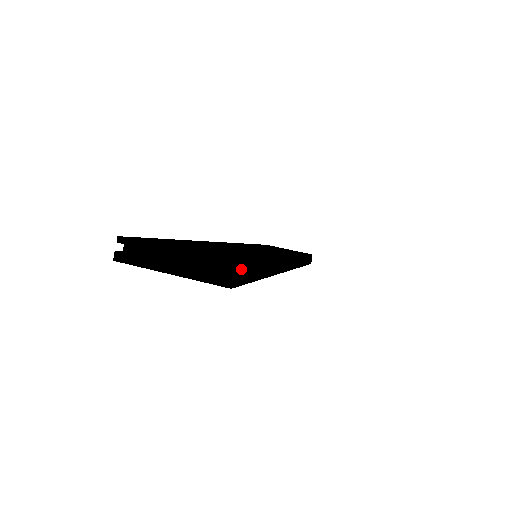
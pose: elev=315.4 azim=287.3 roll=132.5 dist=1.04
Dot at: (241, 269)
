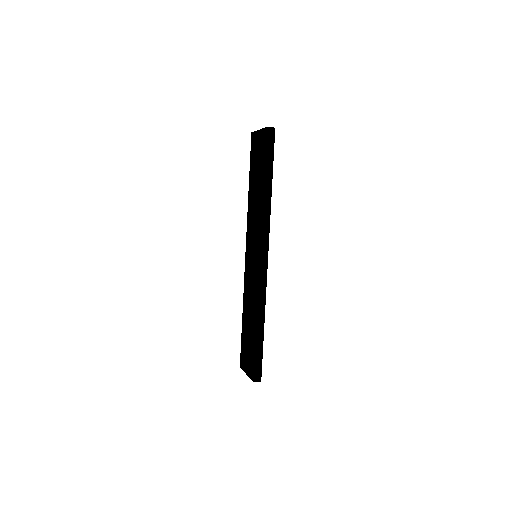
Dot at: (272, 137)
